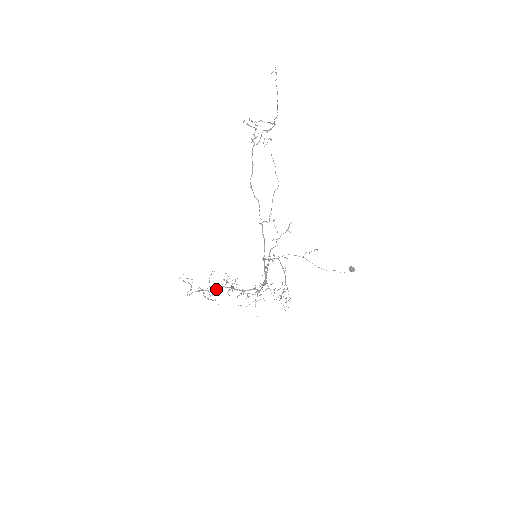
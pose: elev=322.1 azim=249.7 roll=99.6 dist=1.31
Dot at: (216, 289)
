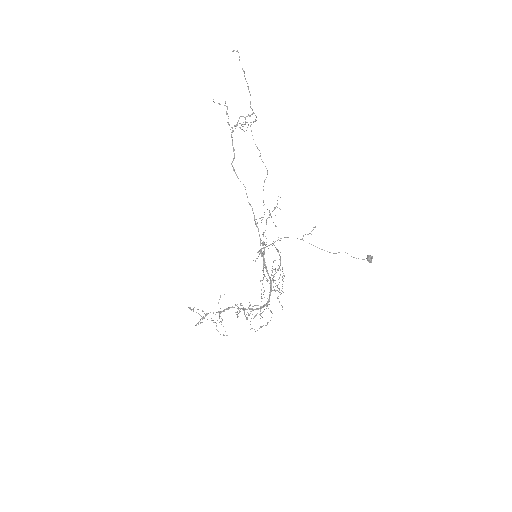
Dot at: (223, 310)
